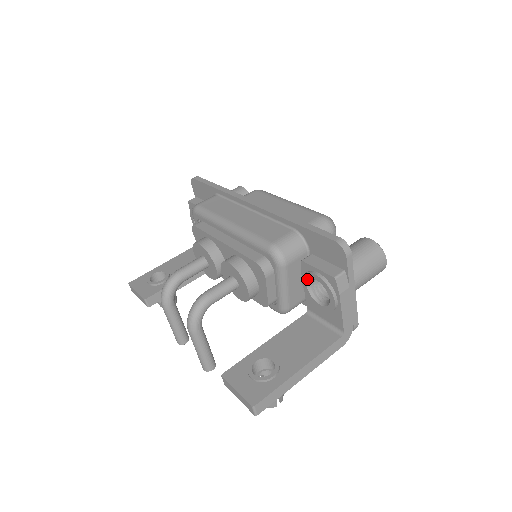
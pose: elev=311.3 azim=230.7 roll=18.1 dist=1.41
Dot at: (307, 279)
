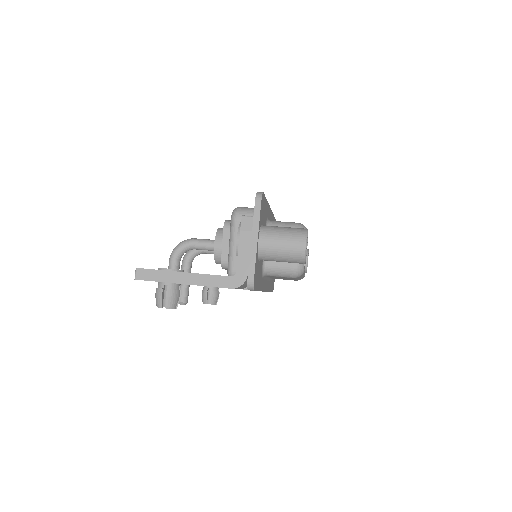
Dot at: occluded
